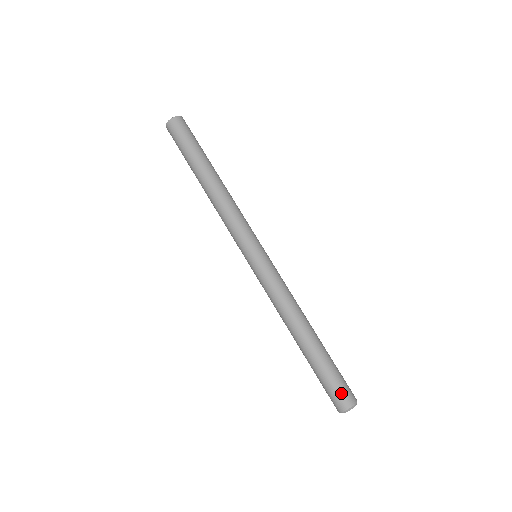
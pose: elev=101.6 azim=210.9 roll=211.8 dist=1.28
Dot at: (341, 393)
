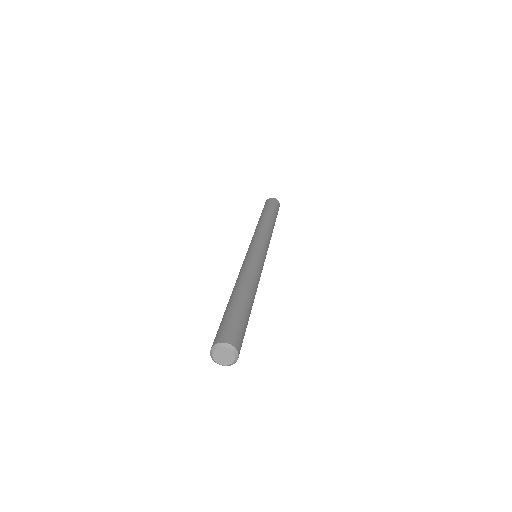
Dot at: (234, 332)
